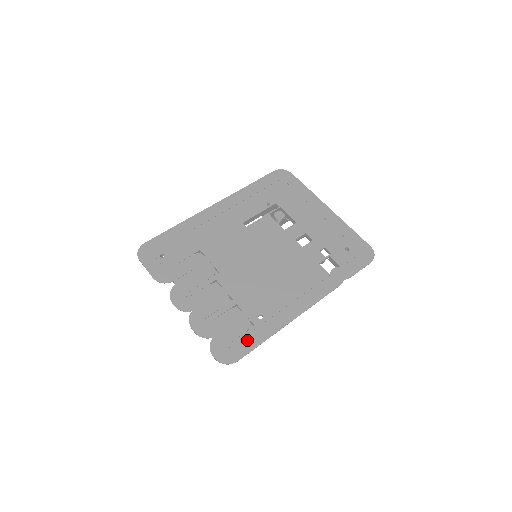
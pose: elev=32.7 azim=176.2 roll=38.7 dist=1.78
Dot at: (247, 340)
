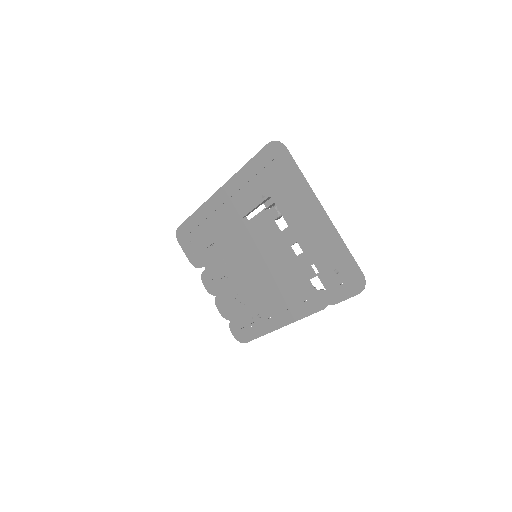
Dot at: (251, 331)
